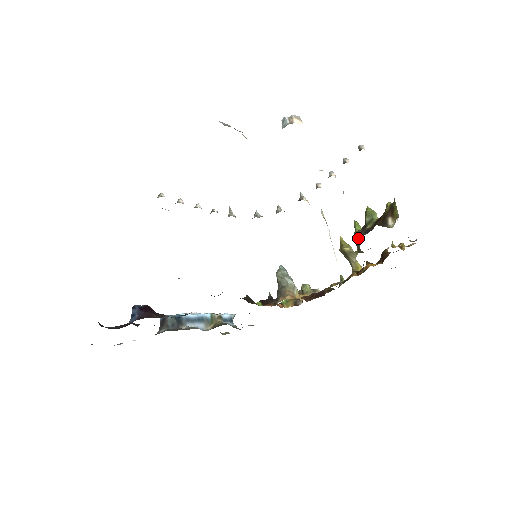
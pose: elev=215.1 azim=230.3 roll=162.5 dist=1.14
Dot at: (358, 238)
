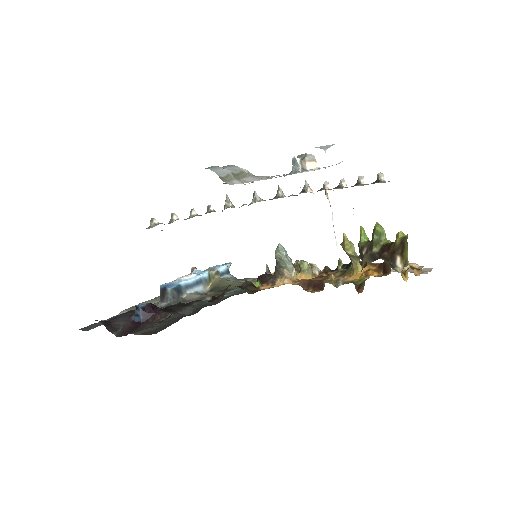
Dot at: (362, 253)
